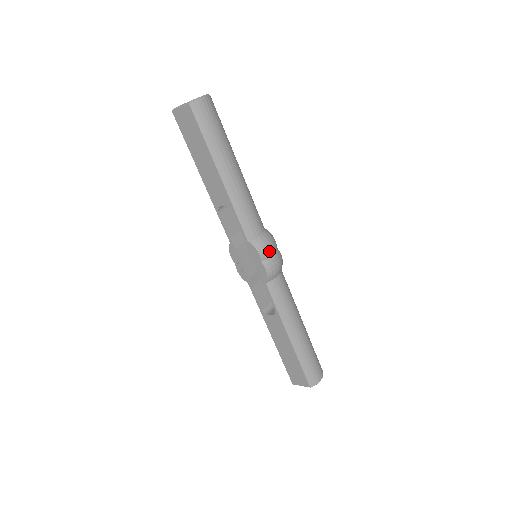
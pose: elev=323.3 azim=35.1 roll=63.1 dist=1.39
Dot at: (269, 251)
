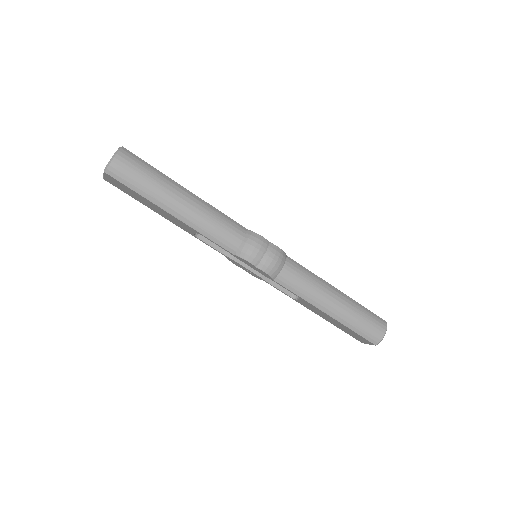
Dot at: (258, 254)
